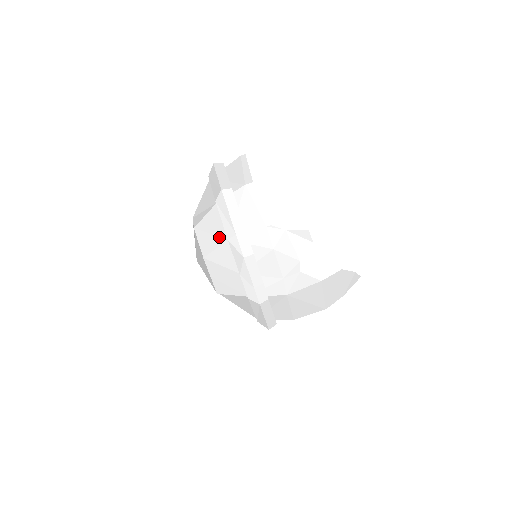
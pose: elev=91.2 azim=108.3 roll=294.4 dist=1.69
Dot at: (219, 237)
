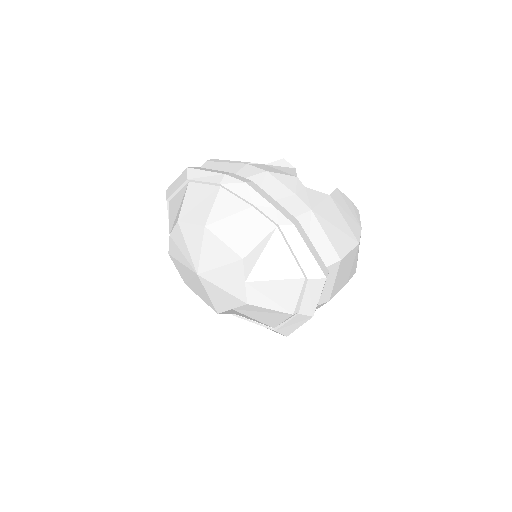
Dot at: (209, 195)
